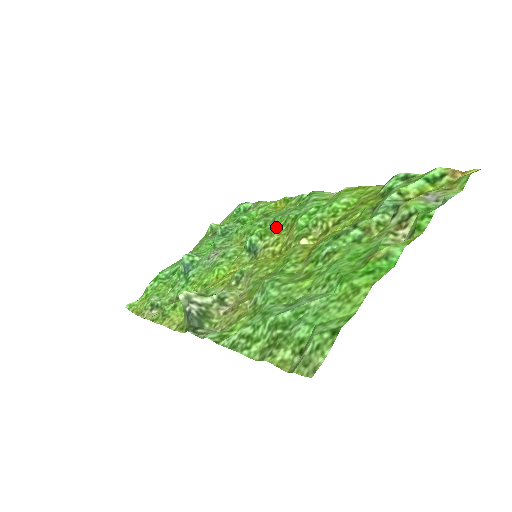
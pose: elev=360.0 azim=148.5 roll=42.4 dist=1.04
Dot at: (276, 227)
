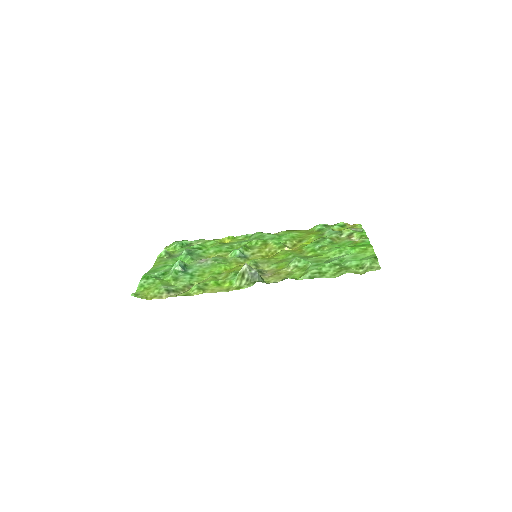
Dot at: (250, 246)
